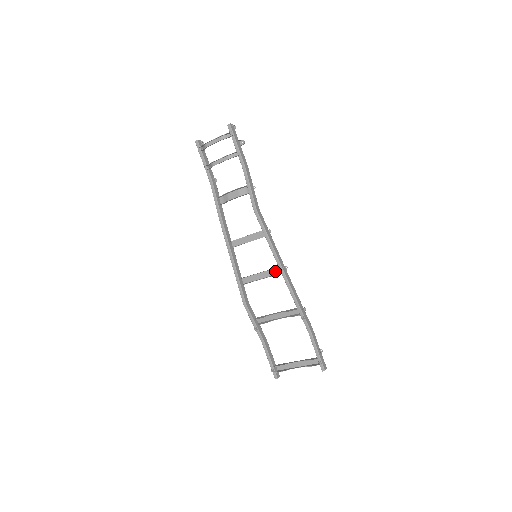
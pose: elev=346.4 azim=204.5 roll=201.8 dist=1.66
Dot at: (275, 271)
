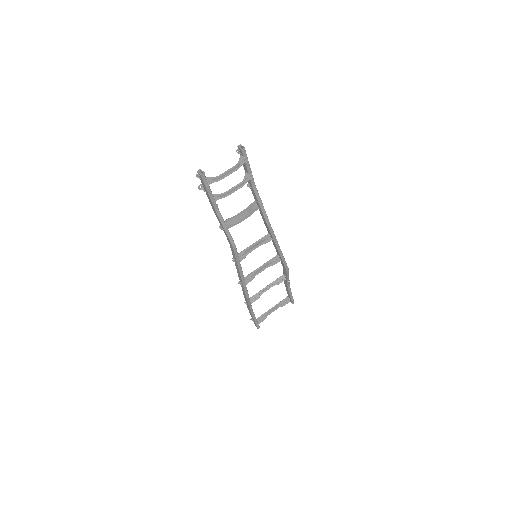
Dot at: (272, 260)
